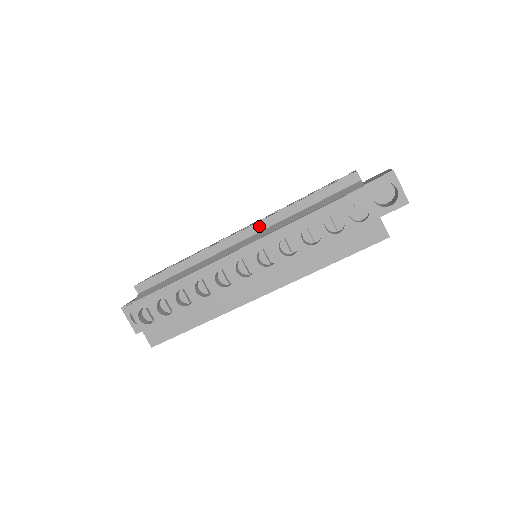
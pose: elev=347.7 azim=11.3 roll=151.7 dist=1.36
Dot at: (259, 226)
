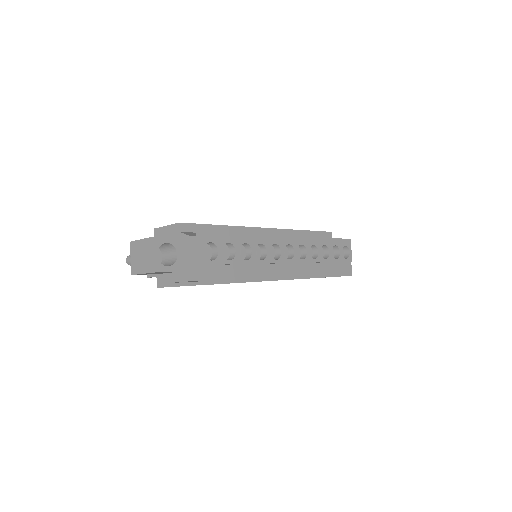
Dot at: (282, 232)
